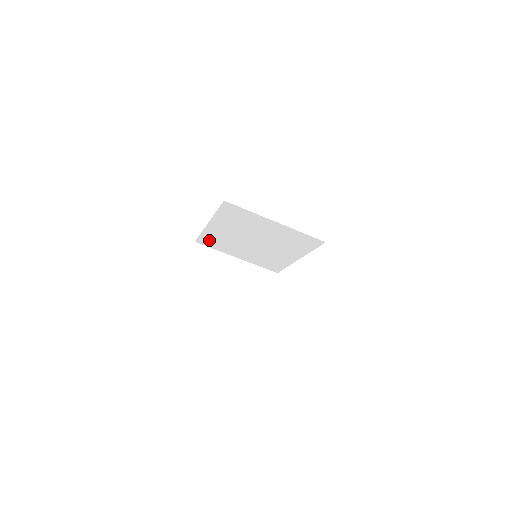
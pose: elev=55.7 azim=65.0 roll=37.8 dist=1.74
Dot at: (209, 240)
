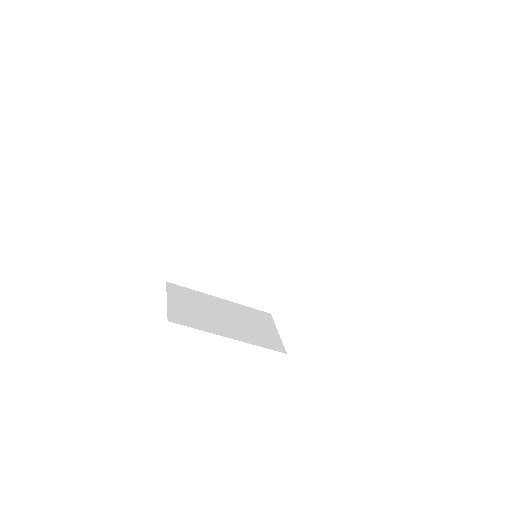
Dot at: (187, 267)
